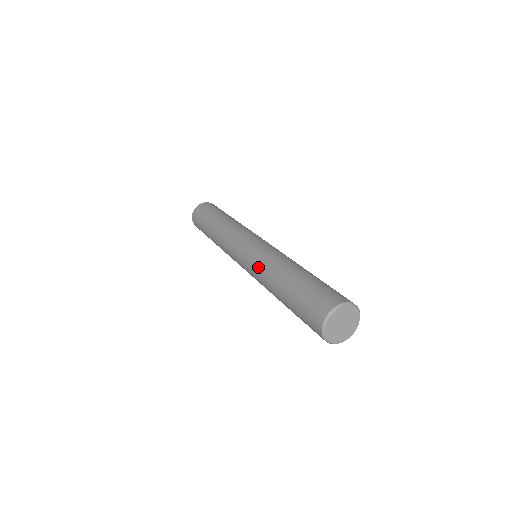
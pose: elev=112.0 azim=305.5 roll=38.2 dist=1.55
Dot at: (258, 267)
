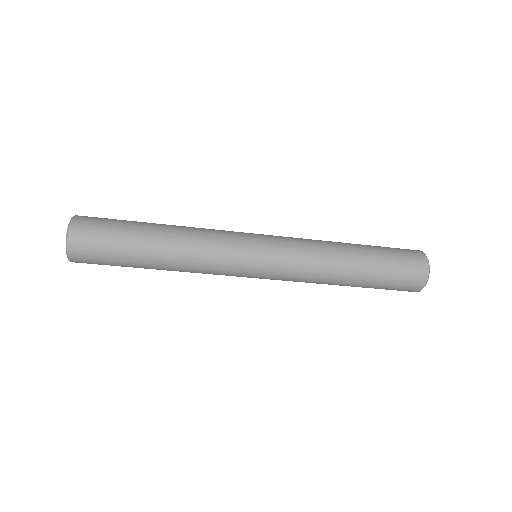
Dot at: (305, 270)
